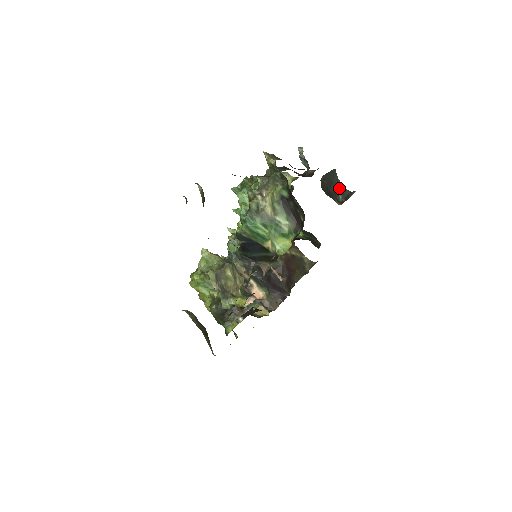
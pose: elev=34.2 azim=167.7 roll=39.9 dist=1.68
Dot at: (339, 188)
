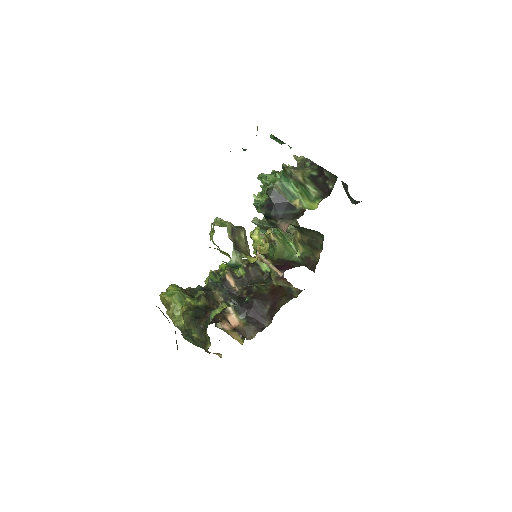
Dot at: (350, 198)
